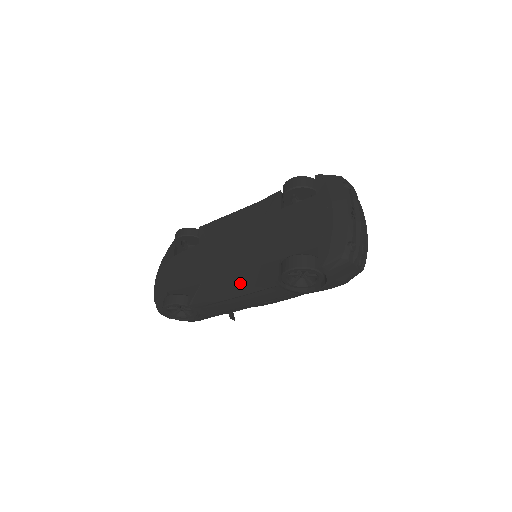
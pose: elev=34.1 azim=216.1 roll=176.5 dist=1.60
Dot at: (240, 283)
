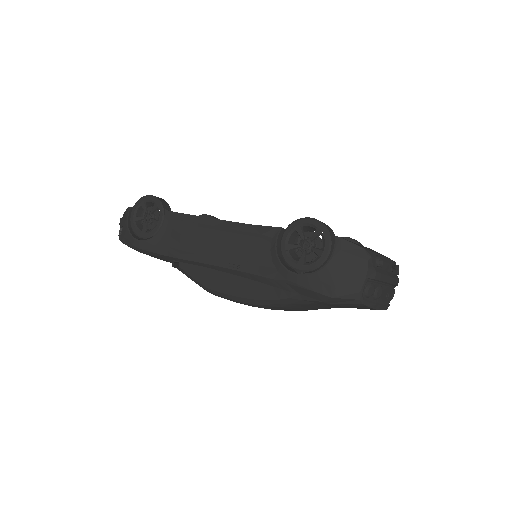
Dot at: occluded
